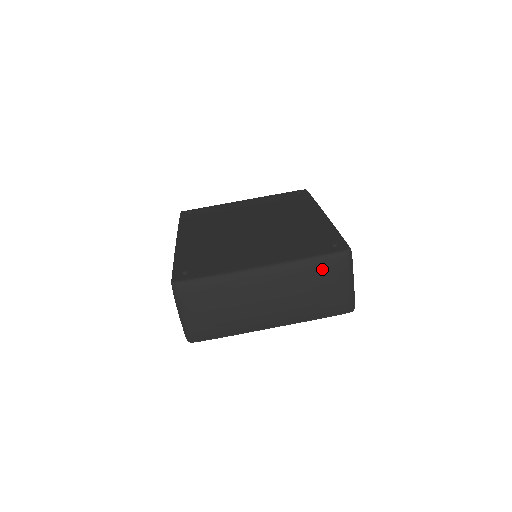
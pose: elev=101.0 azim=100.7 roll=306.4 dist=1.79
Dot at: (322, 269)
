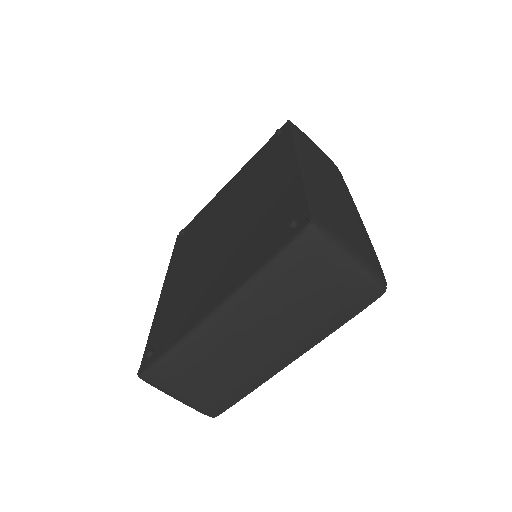
Dot at: (290, 272)
